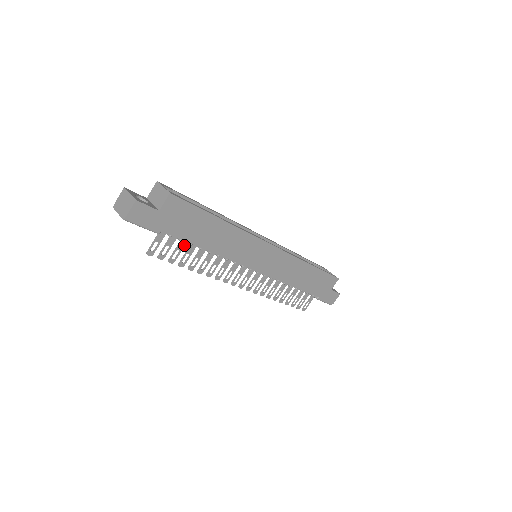
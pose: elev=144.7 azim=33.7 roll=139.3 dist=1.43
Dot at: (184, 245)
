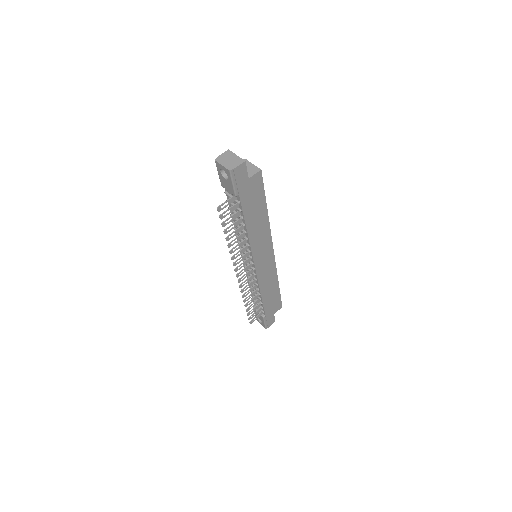
Dot at: (237, 216)
